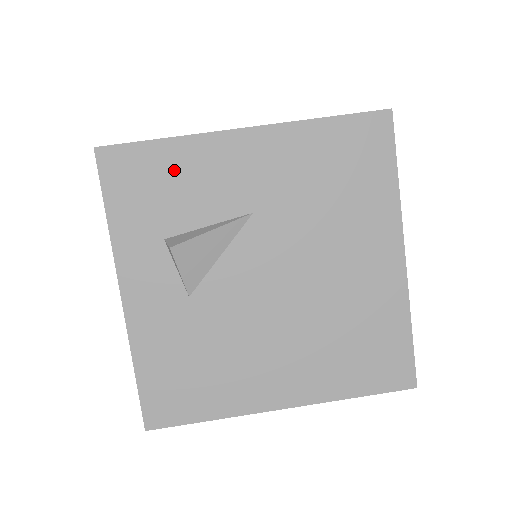
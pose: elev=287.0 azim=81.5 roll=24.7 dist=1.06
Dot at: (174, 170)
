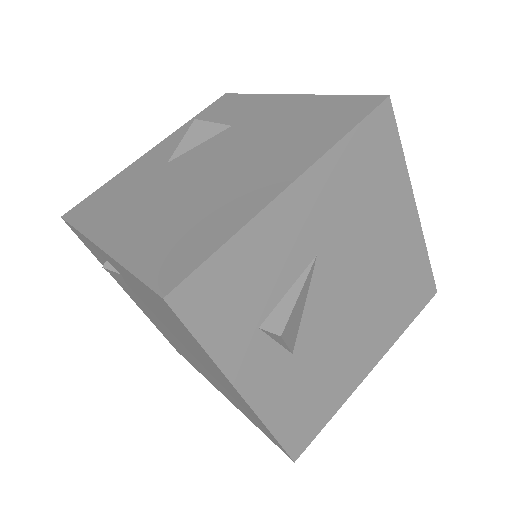
Dot at: (245, 265)
